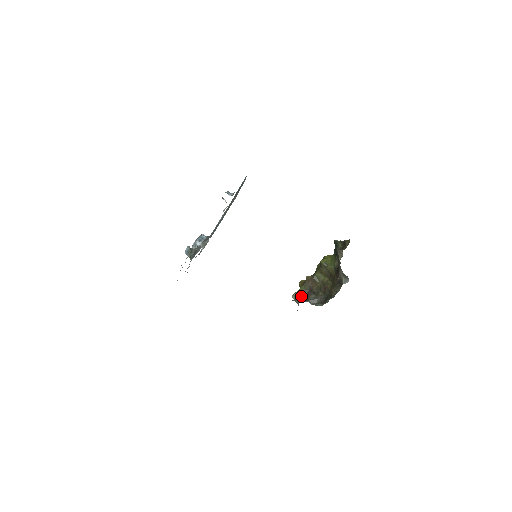
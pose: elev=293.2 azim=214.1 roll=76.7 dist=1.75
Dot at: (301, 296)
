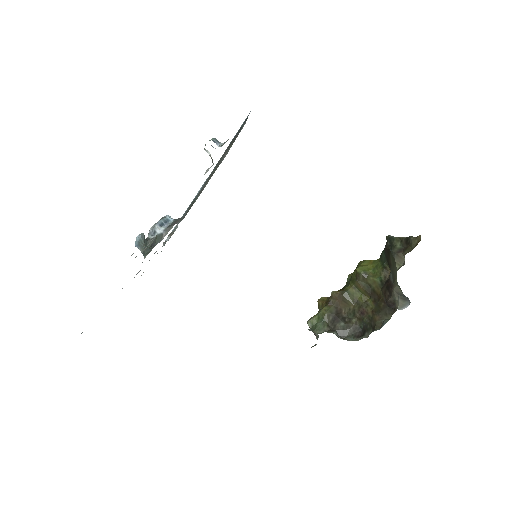
Dot at: (322, 323)
